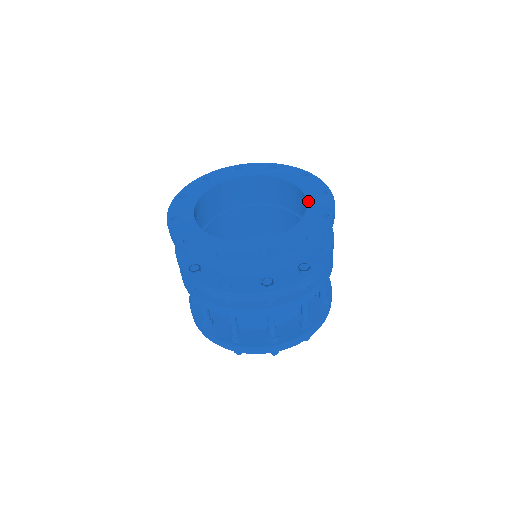
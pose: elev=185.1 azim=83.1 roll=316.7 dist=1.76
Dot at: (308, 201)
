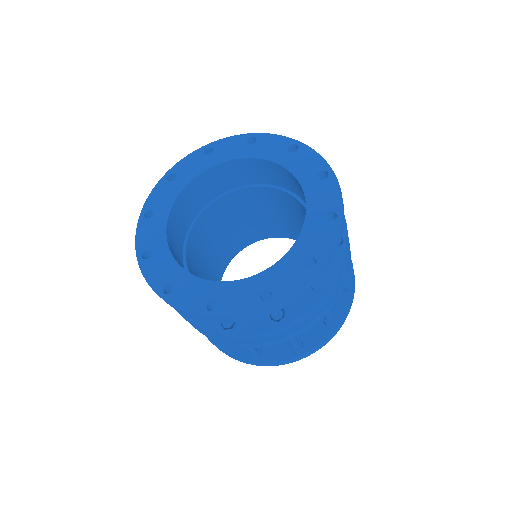
Dot at: (304, 228)
